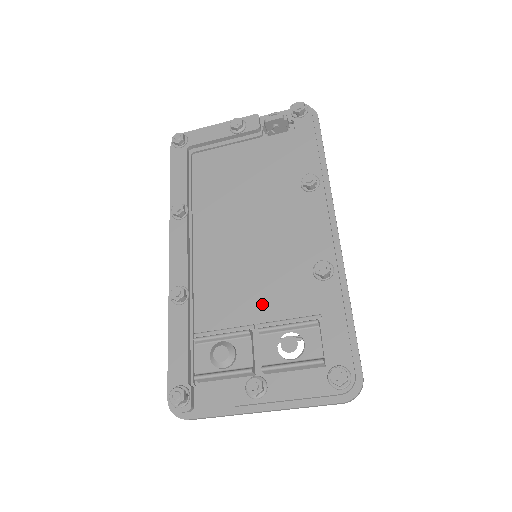
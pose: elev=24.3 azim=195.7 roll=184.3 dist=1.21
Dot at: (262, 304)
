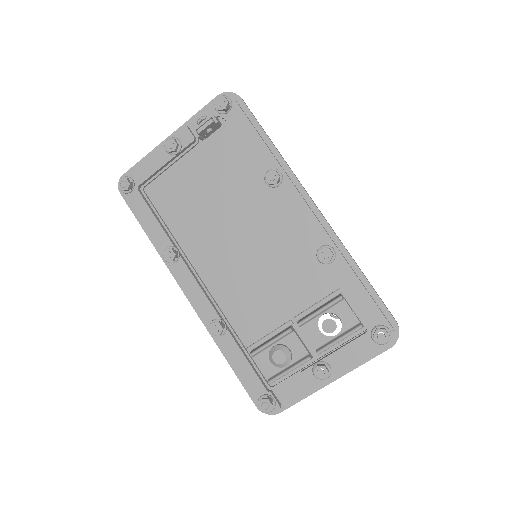
Dot at: (287, 300)
